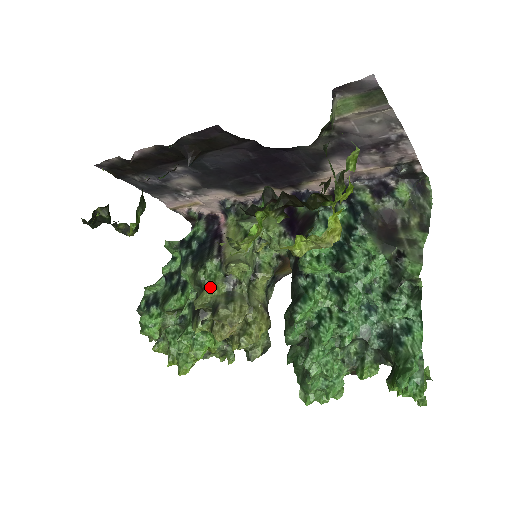
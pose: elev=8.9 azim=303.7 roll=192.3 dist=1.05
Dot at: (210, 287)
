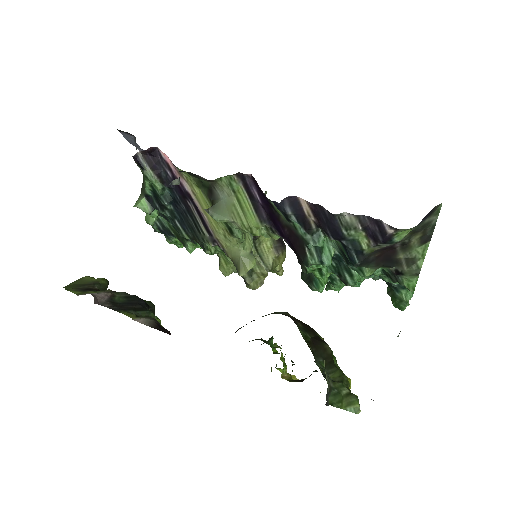
Dot at: (225, 261)
